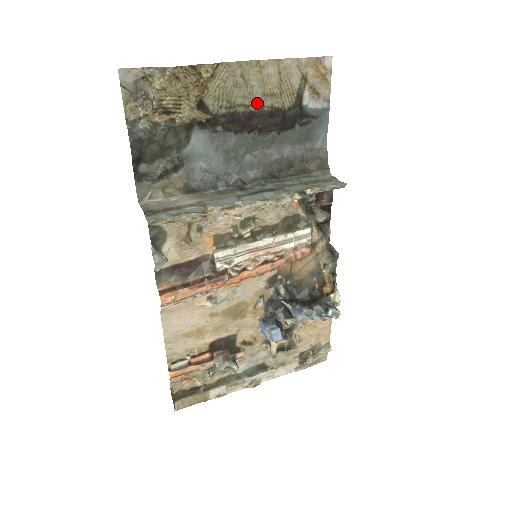
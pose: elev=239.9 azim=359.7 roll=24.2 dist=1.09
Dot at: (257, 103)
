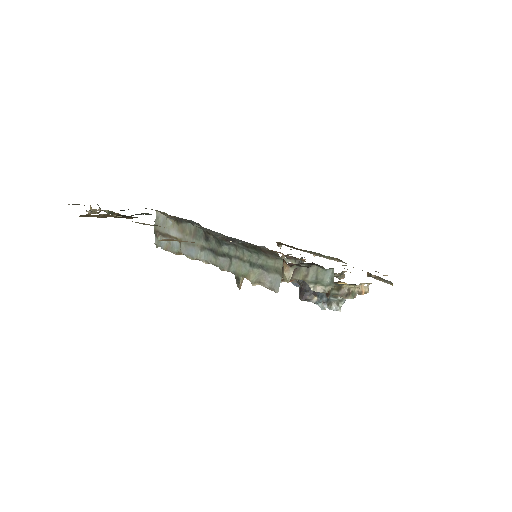
Dot at: occluded
